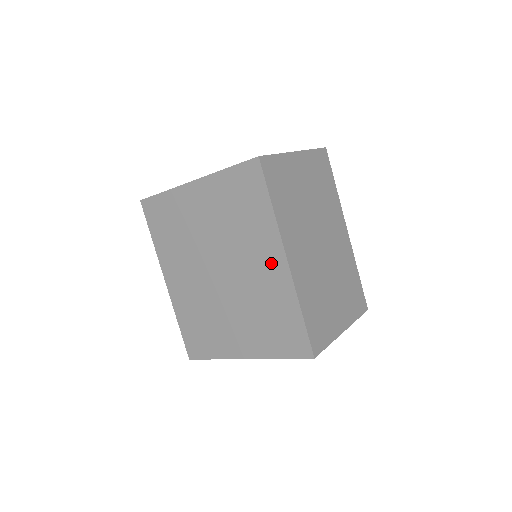
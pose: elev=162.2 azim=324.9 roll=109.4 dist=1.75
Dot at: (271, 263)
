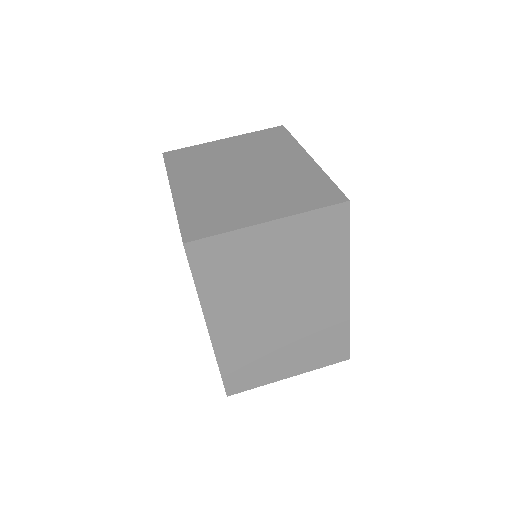
Dot at: occluded
